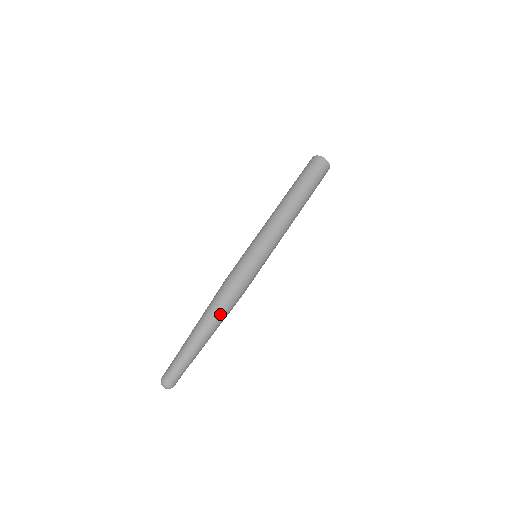
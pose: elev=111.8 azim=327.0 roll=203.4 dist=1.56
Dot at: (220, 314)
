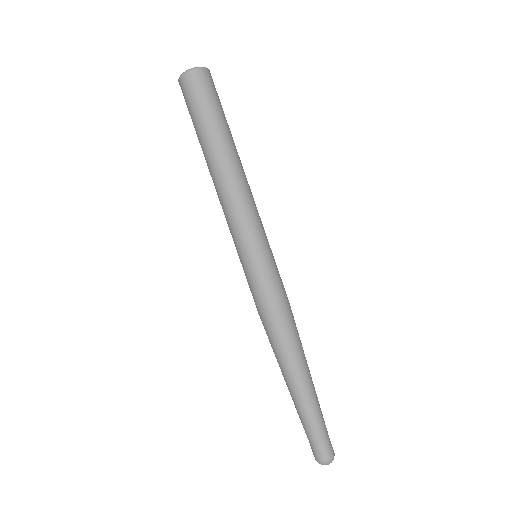
Dot at: (300, 350)
